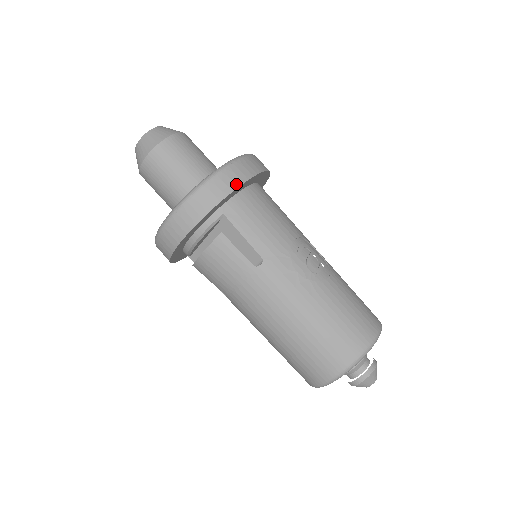
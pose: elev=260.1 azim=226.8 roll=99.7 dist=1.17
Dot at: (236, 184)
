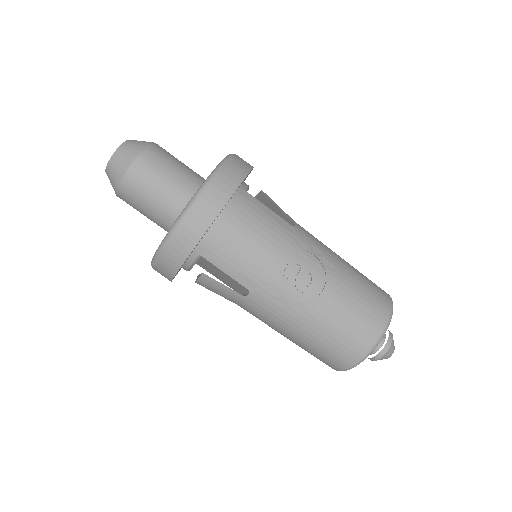
Dot at: (198, 235)
